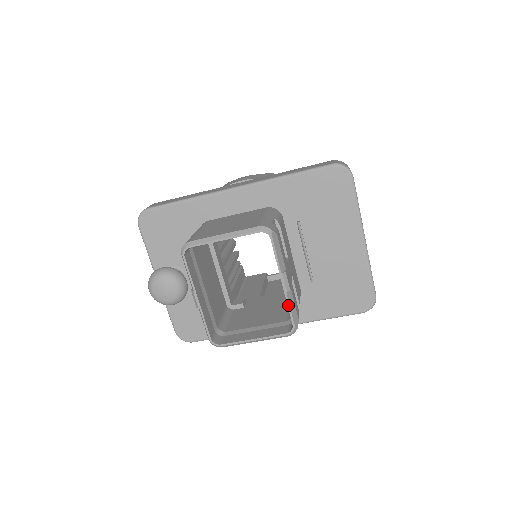
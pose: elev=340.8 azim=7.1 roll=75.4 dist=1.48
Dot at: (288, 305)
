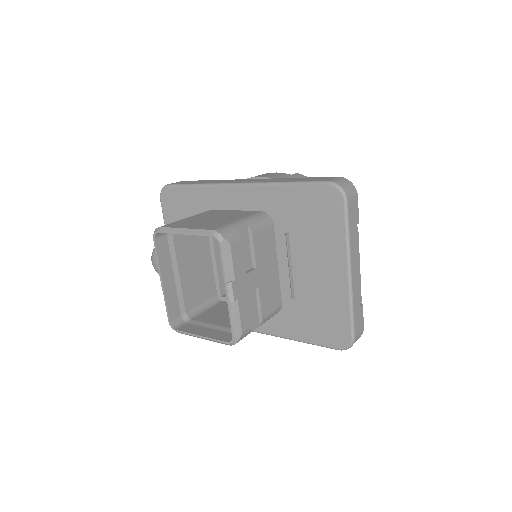
Dot at: (230, 315)
